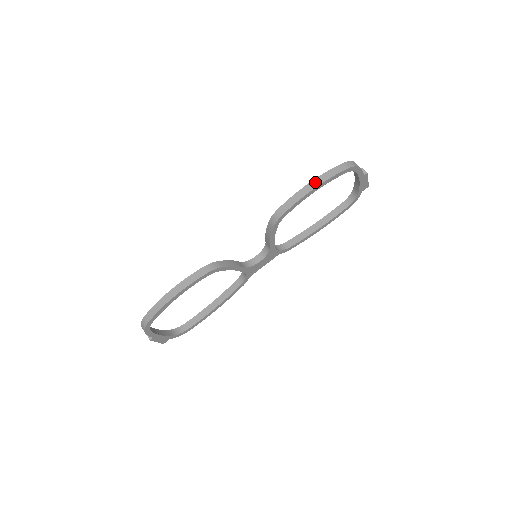
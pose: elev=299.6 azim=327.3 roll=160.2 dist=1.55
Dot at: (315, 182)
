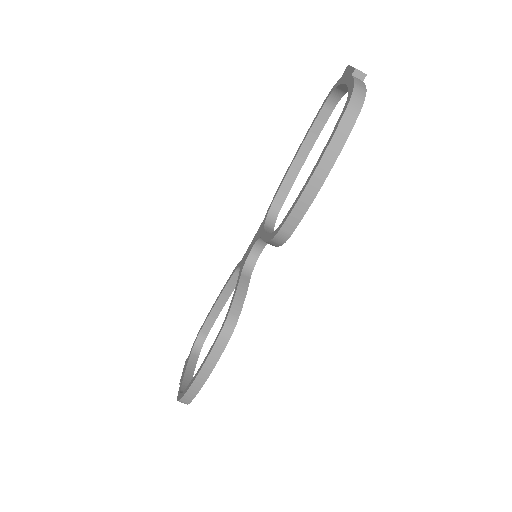
Dot at: (321, 171)
